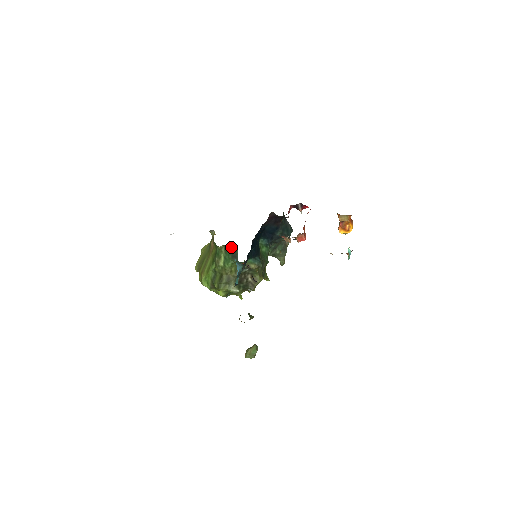
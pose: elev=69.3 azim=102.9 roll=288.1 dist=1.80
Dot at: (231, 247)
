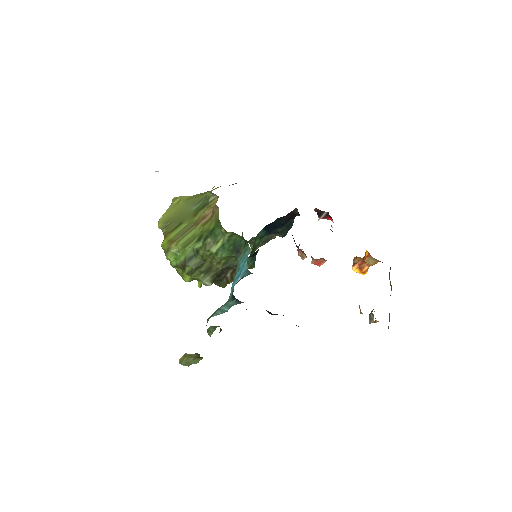
Dot at: (240, 238)
